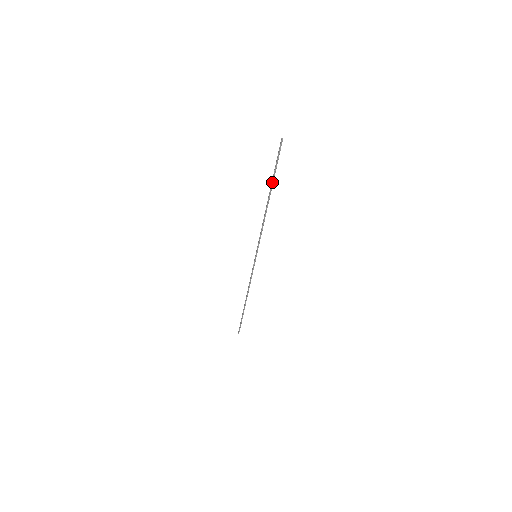
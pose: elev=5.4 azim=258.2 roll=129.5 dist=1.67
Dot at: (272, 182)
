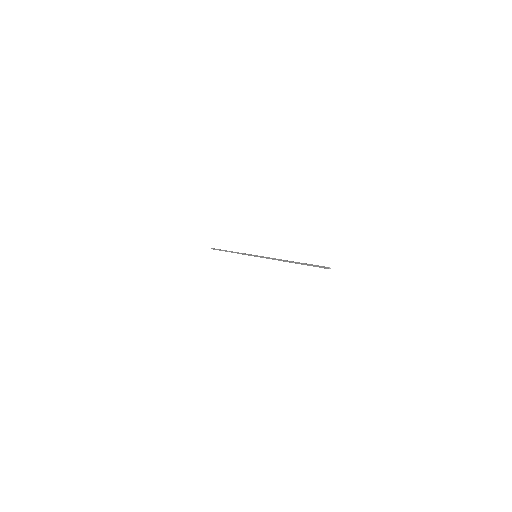
Dot at: (301, 264)
